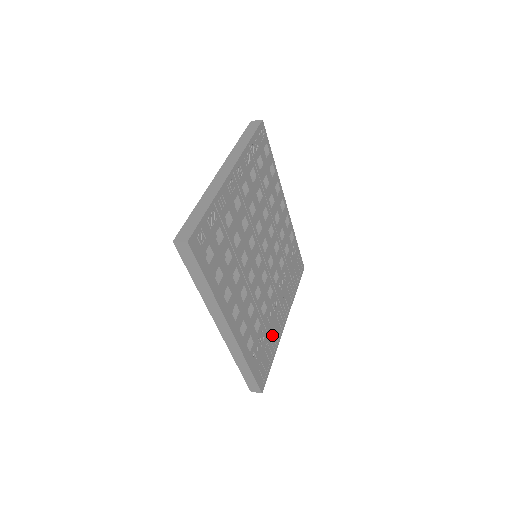
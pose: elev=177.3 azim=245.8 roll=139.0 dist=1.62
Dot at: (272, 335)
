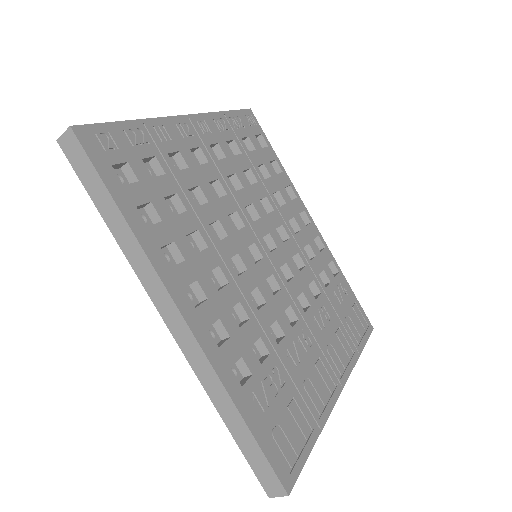
Dot at: (306, 392)
